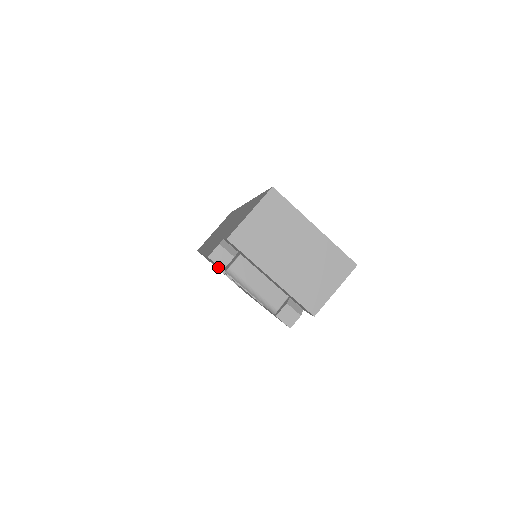
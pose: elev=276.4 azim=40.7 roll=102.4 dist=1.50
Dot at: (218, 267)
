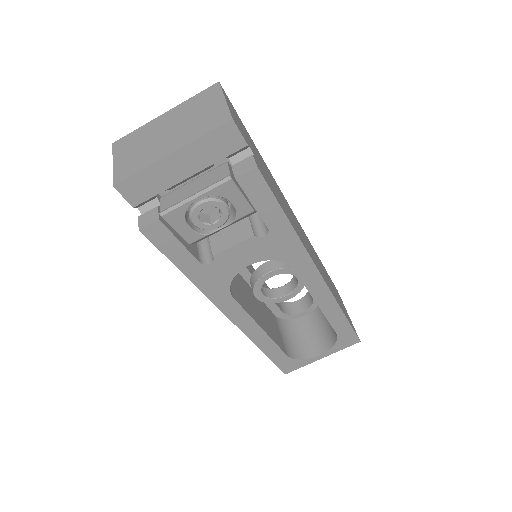
Dot at: (212, 273)
